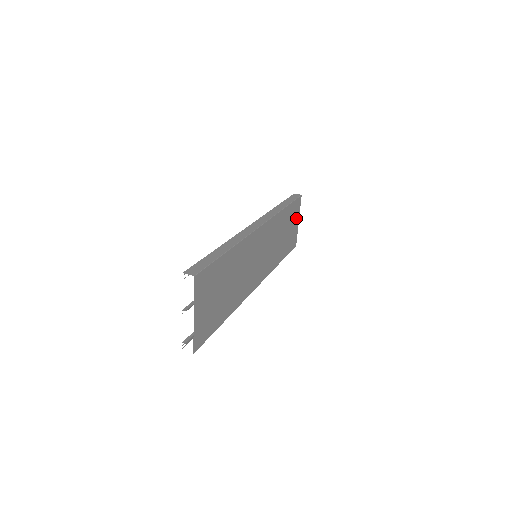
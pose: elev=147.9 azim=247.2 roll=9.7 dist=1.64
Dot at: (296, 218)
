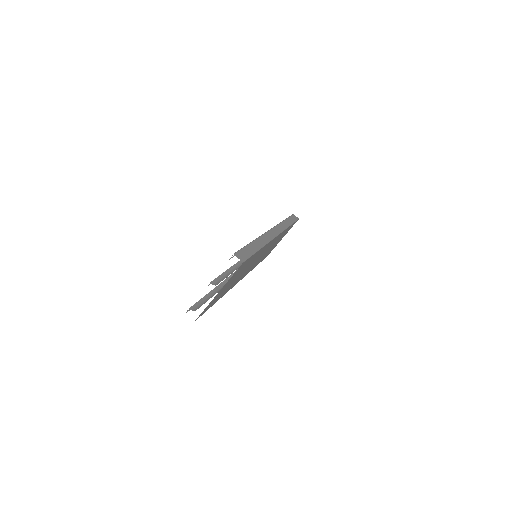
Dot at: (284, 235)
